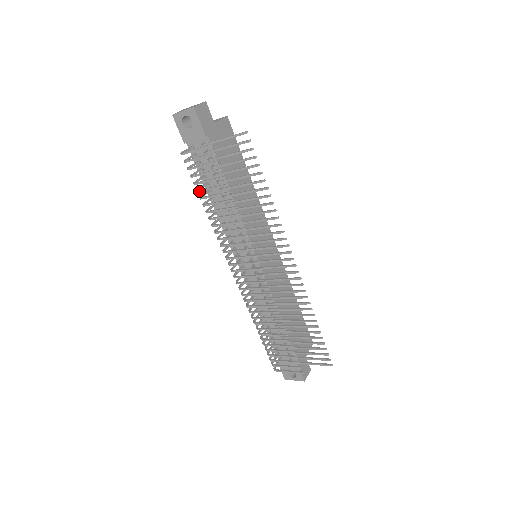
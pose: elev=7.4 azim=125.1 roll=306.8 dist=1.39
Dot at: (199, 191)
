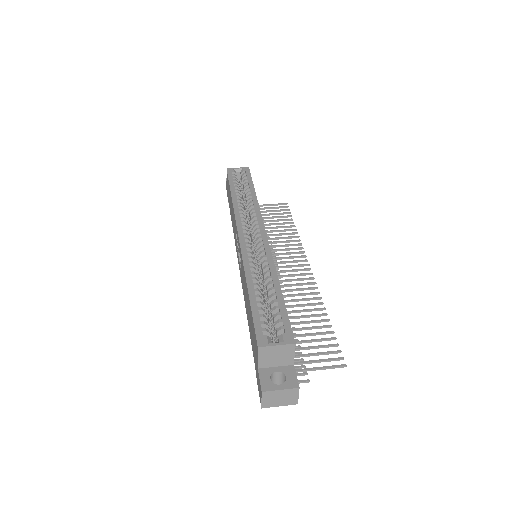
Dot at: occluded
